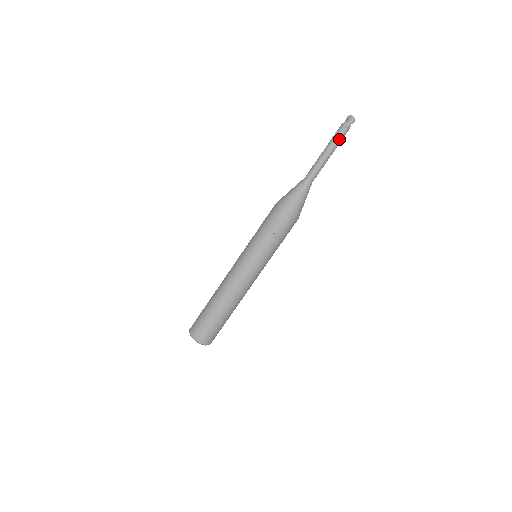
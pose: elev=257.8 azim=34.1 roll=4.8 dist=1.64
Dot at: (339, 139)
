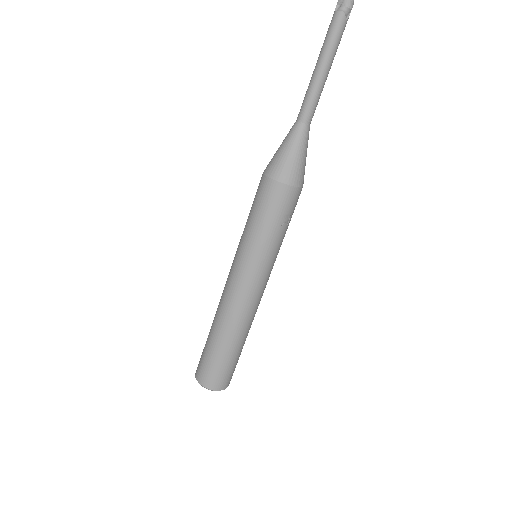
Dot at: (338, 42)
